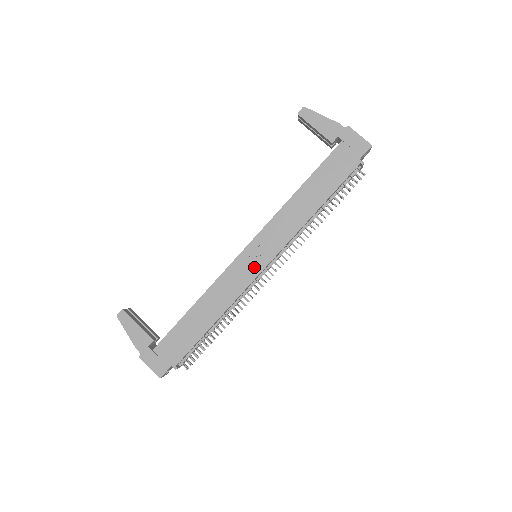
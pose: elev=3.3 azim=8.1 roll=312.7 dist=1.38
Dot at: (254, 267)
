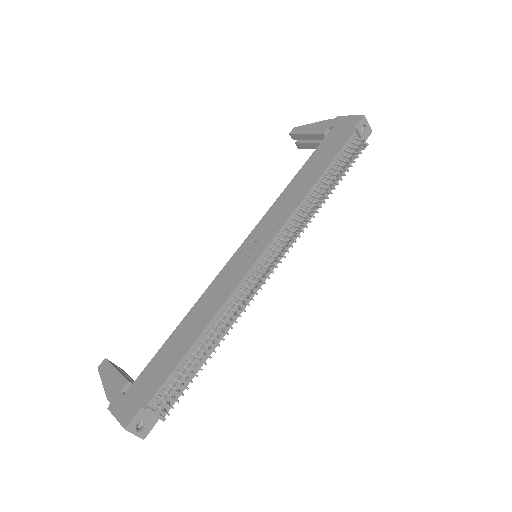
Dot at: (249, 259)
